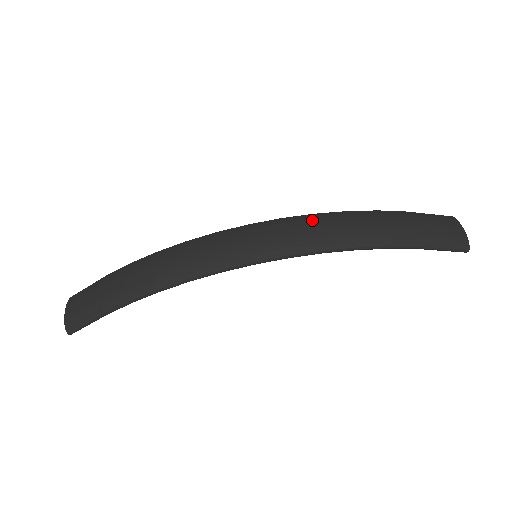
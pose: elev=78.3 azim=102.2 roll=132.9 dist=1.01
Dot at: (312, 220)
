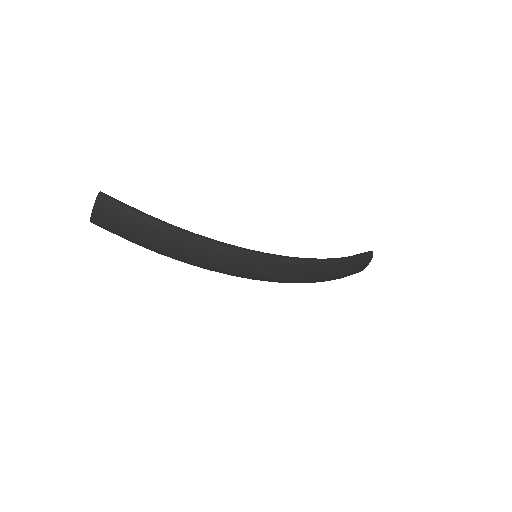
Dot at: (302, 269)
